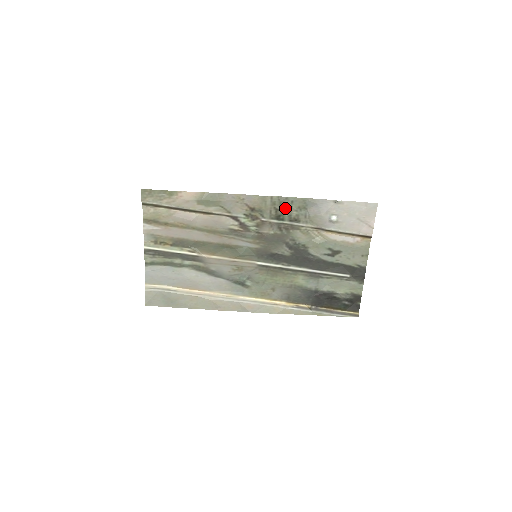
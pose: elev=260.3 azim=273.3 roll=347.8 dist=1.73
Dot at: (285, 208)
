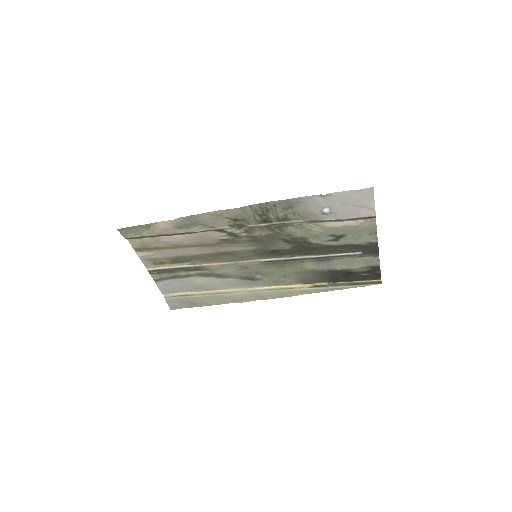
Dot at: (269, 211)
